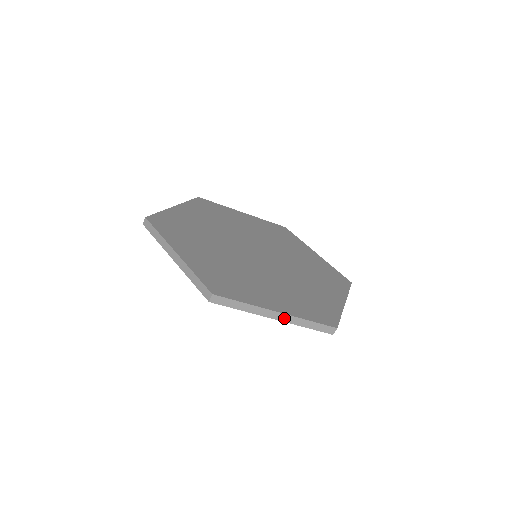
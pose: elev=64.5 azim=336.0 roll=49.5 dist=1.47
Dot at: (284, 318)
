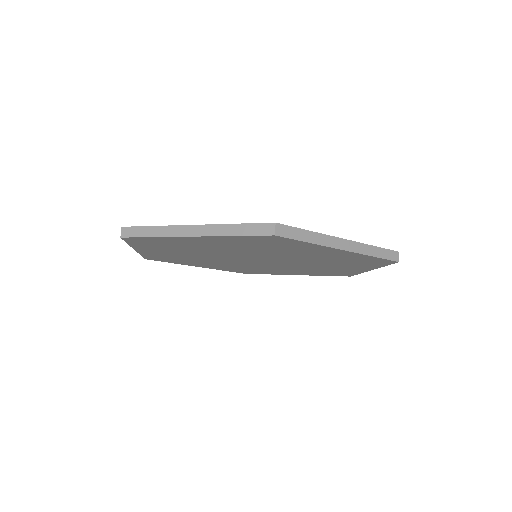
Dot at: (352, 247)
